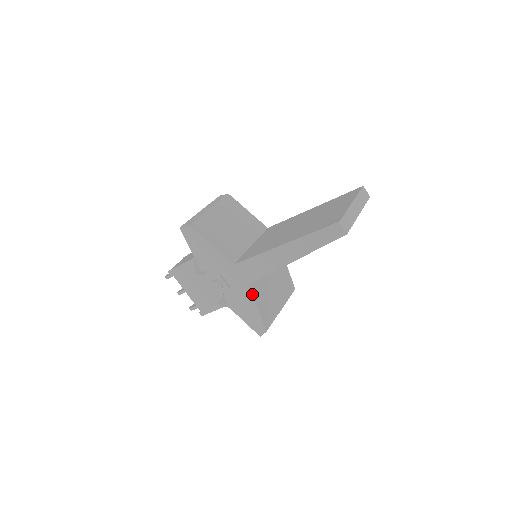
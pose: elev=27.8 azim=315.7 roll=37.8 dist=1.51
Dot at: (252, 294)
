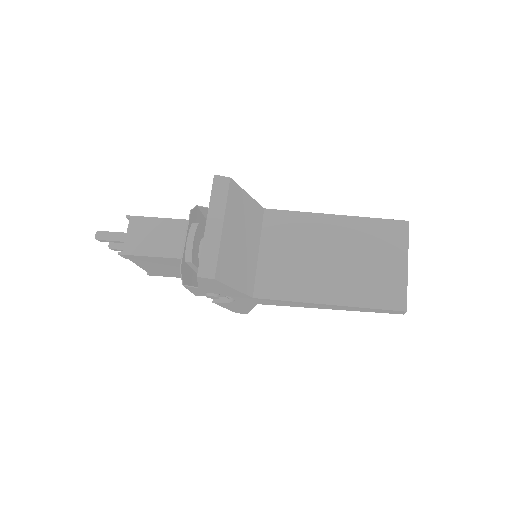
Dot at: occluded
